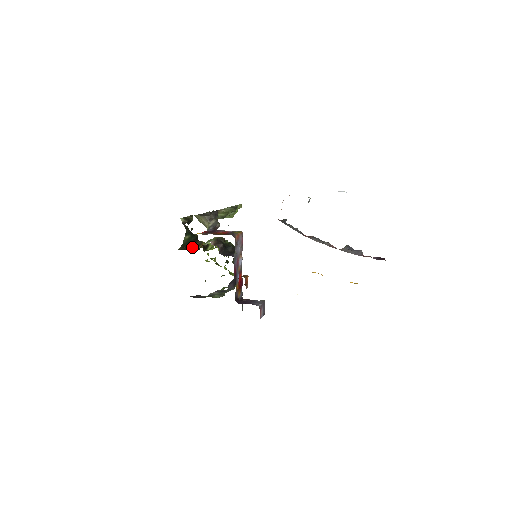
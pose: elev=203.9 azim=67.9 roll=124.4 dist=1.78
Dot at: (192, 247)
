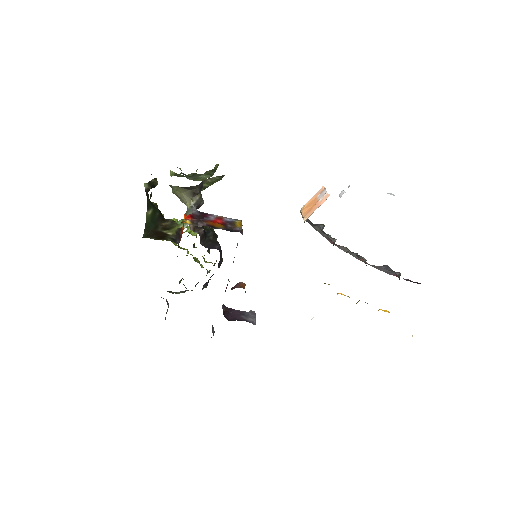
Dot at: (162, 232)
